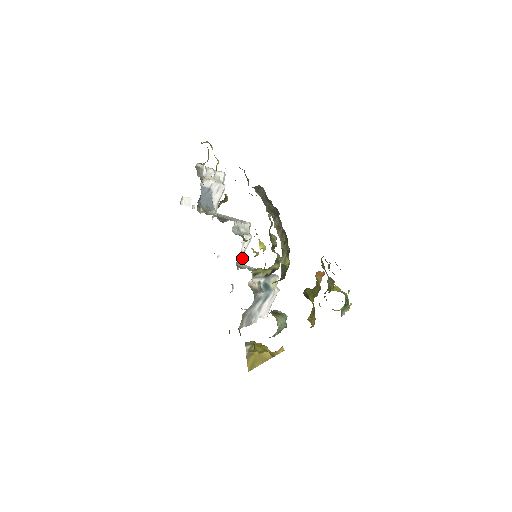
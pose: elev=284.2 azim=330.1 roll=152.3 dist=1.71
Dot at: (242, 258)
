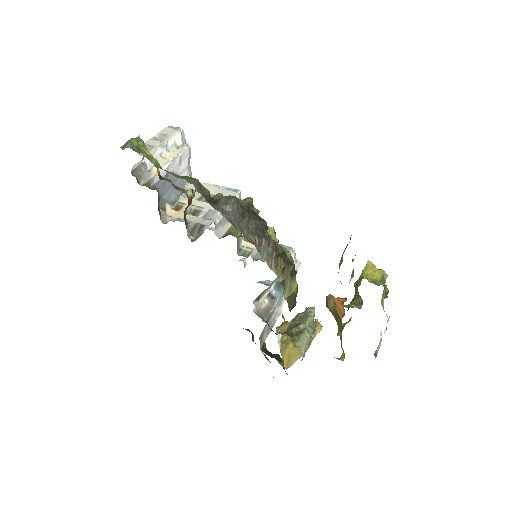
Dot at: occluded
